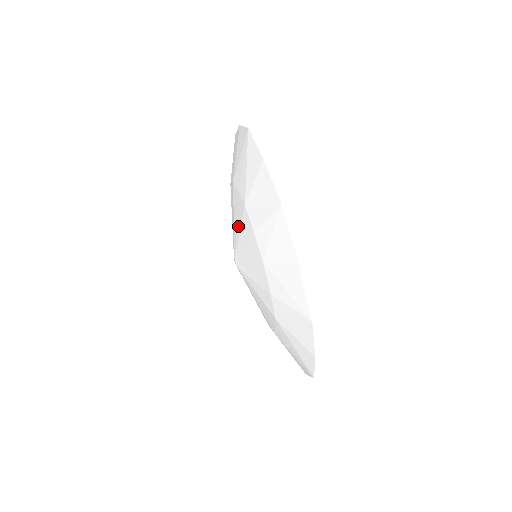
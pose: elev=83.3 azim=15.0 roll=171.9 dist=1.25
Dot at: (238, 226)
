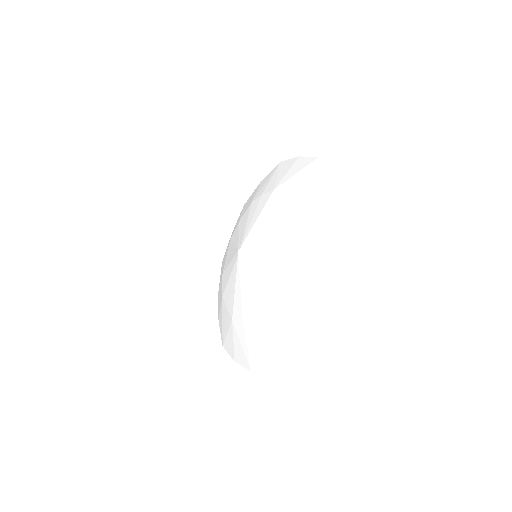
Dot at: (264, 259)
